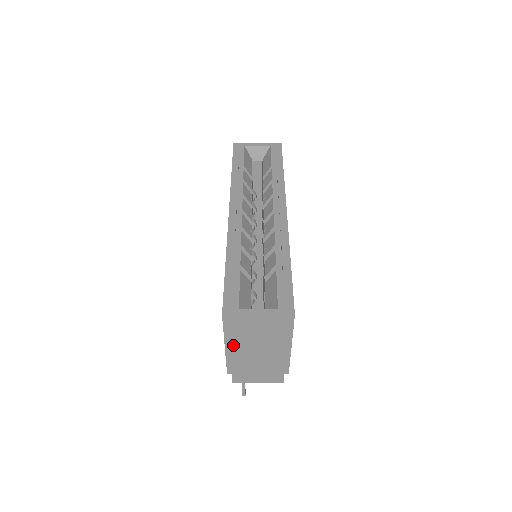
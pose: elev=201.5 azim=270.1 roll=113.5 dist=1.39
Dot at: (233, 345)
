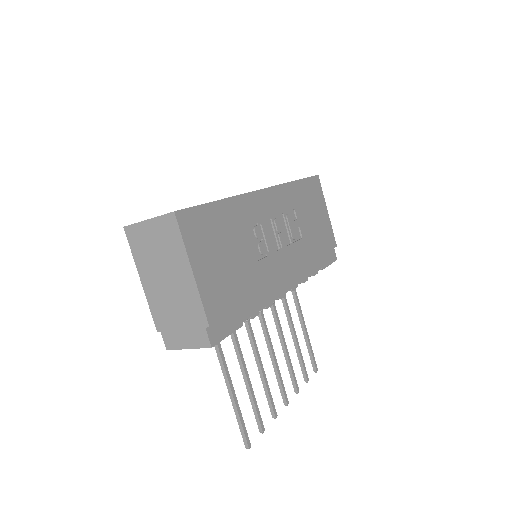
Dot at: (146, 277)
